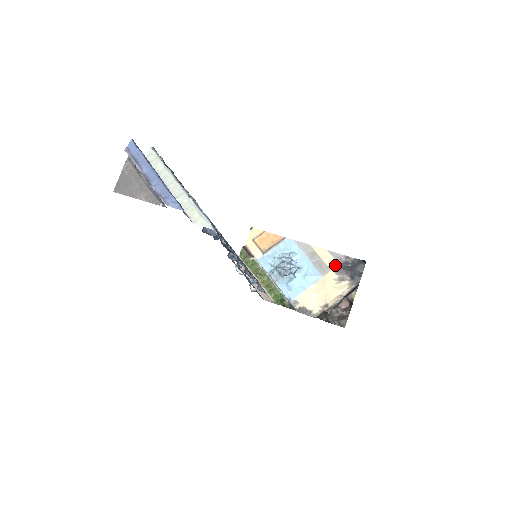
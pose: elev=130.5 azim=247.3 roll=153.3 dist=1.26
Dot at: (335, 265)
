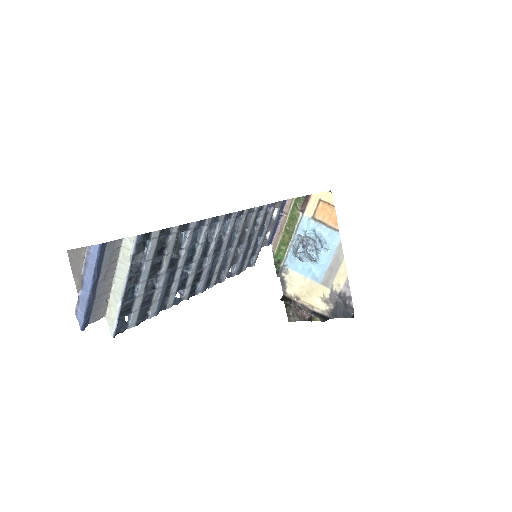
Dot at: (337, 290)
